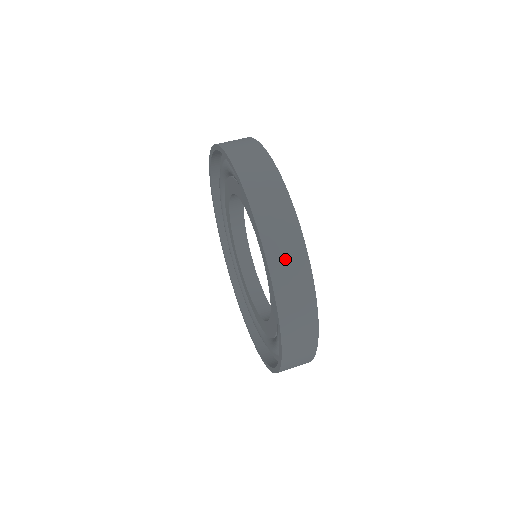
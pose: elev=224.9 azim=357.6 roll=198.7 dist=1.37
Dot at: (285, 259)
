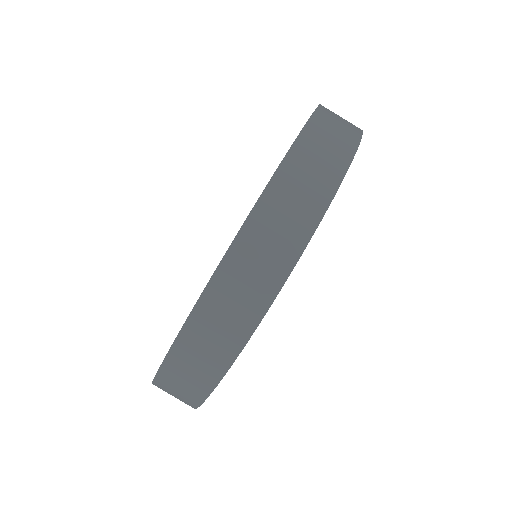
Dot at: (319, 152)
